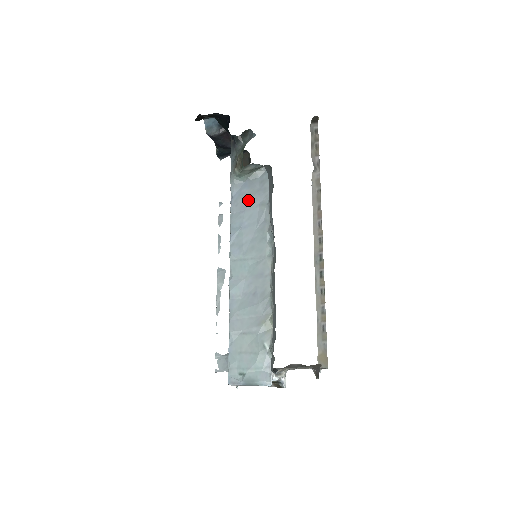
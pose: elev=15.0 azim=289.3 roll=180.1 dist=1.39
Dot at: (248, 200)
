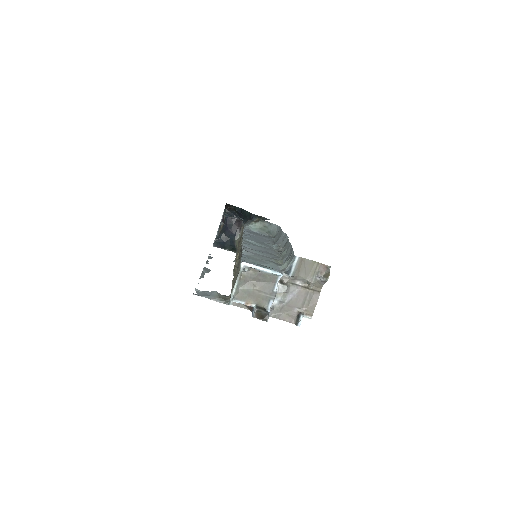
Dot at: (257, 235)
